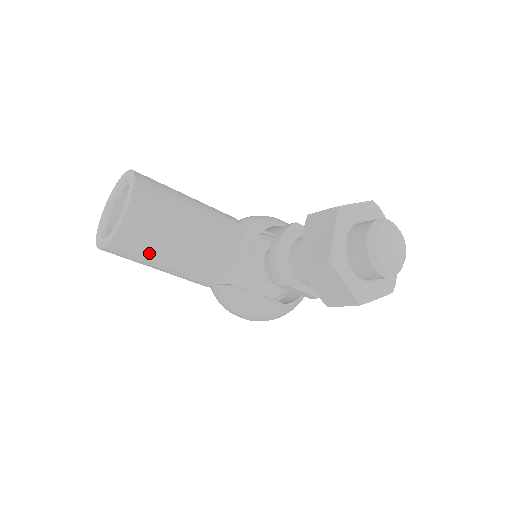
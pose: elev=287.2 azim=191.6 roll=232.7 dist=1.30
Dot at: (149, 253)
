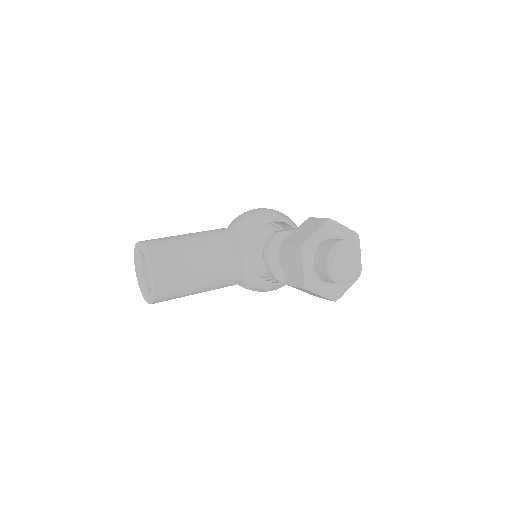
Dot at: (181, 296)
